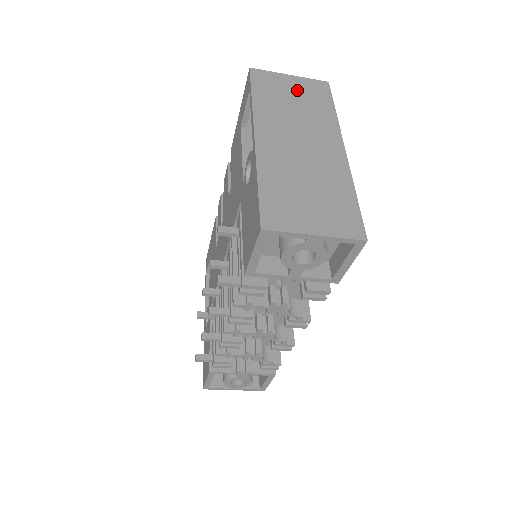
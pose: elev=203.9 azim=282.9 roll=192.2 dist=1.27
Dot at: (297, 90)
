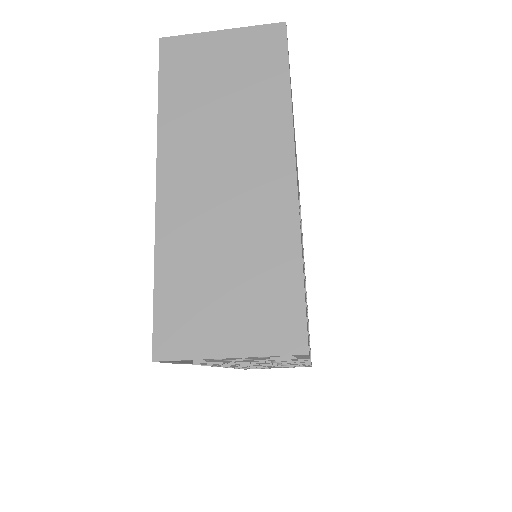
Dot at: (230, 61)
